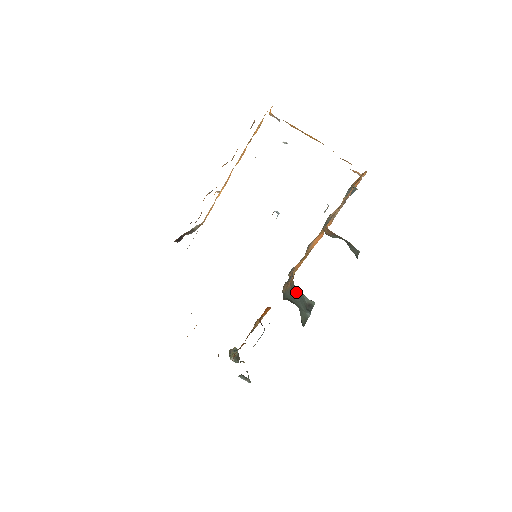
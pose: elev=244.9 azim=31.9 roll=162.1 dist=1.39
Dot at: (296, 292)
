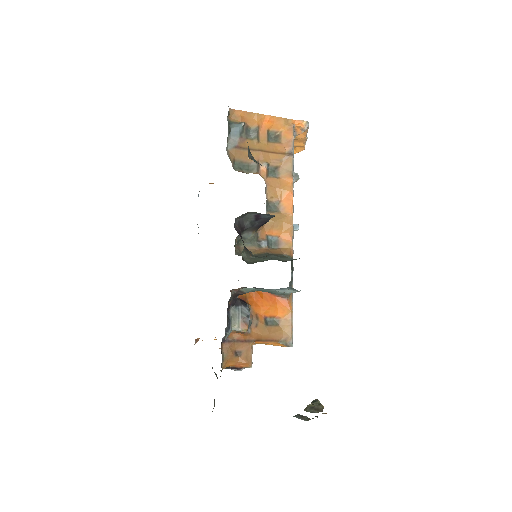
Dot at: (274, 255)
